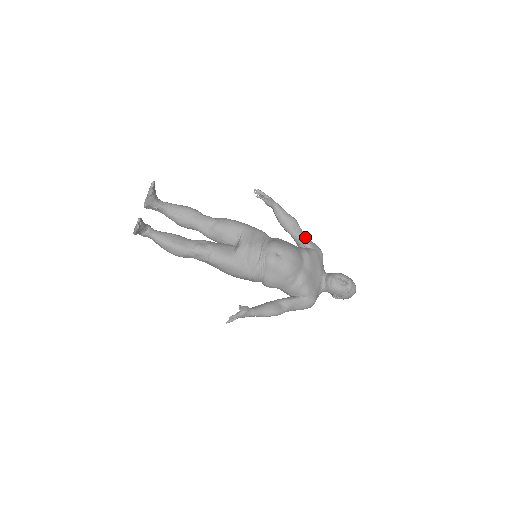
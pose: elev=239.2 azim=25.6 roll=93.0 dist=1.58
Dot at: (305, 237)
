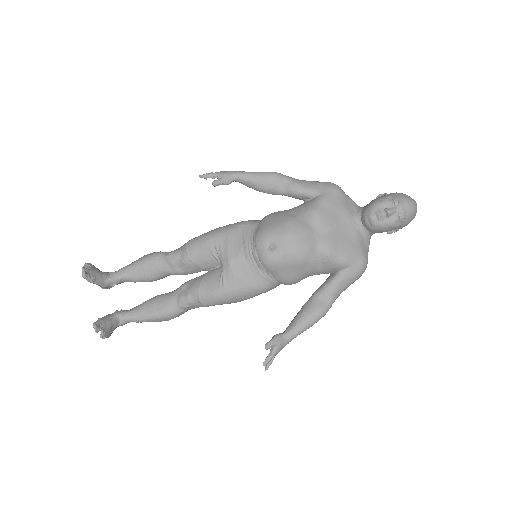
Dot at: (300, 186)
